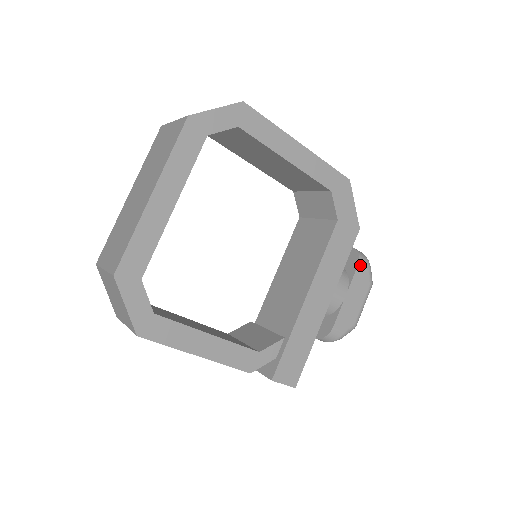
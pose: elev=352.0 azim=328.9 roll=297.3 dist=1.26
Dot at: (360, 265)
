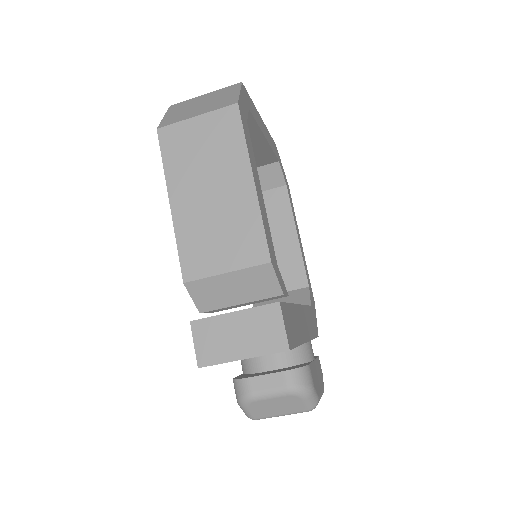
Dot at: occluded
